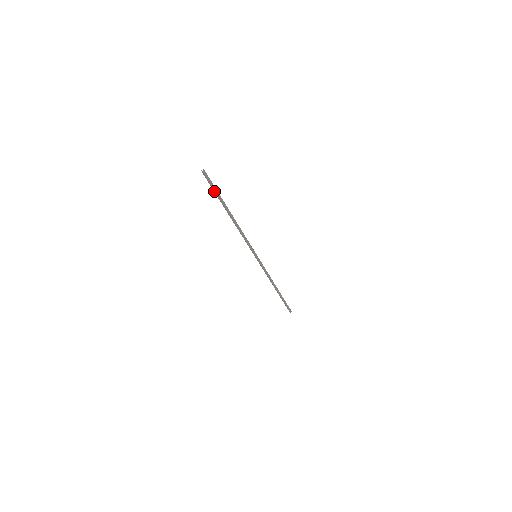
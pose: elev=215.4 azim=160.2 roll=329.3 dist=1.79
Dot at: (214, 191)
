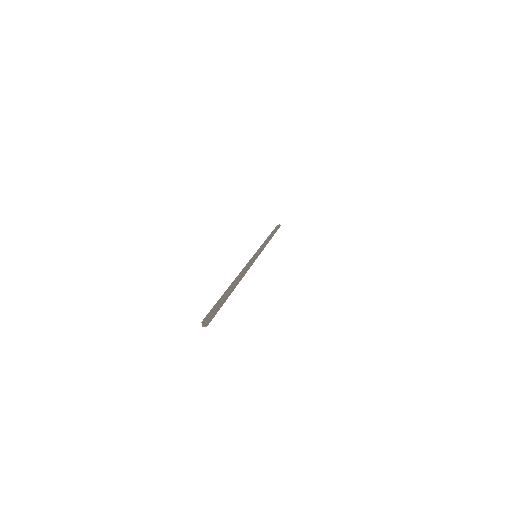
Dot at: occluded
